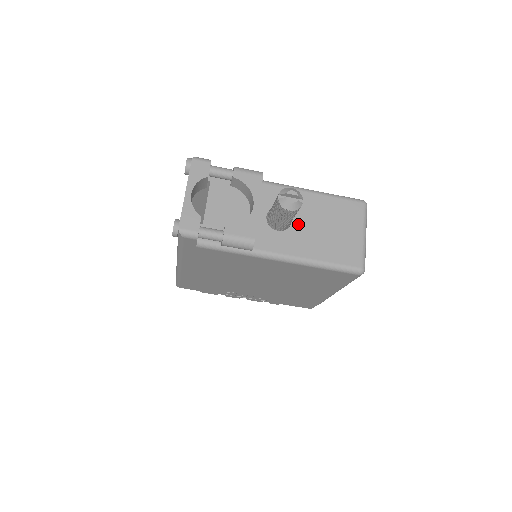
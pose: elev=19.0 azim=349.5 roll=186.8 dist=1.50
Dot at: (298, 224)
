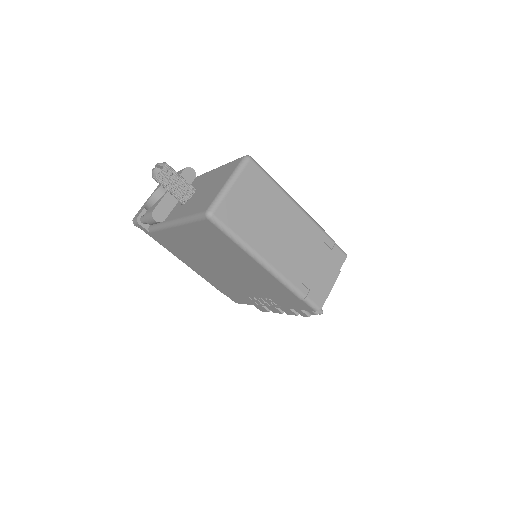
Dot at: (195, 195)
